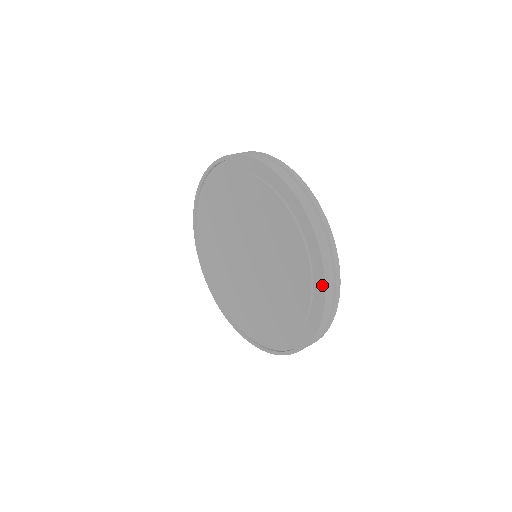
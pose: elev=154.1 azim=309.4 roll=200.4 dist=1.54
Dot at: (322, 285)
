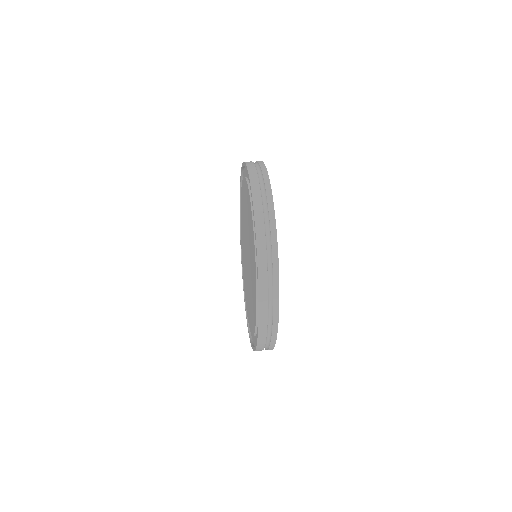
Dot at: occluded
